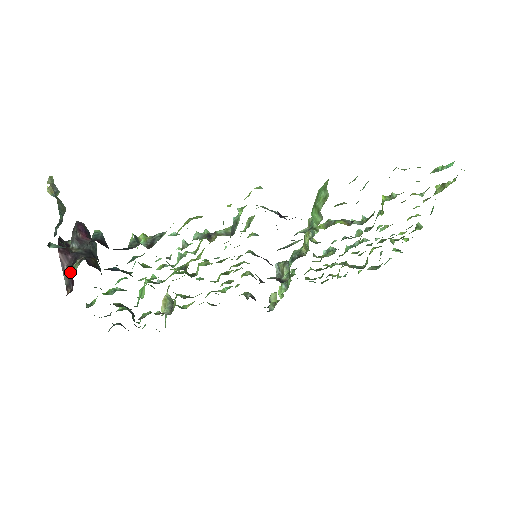
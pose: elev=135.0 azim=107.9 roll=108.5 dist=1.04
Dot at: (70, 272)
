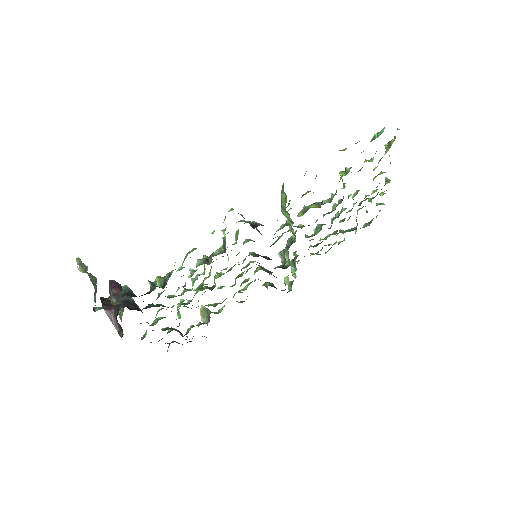
Dot at: (117, 321)
